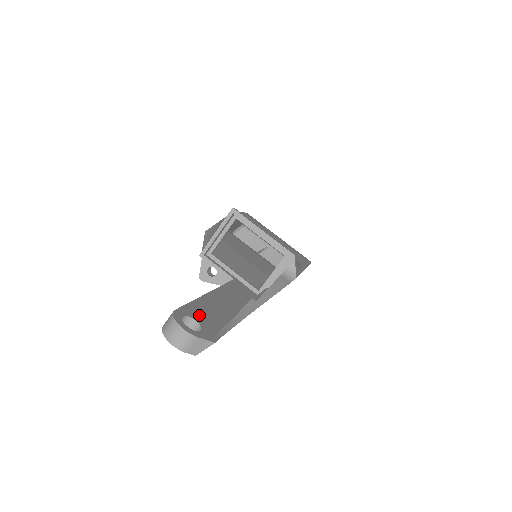
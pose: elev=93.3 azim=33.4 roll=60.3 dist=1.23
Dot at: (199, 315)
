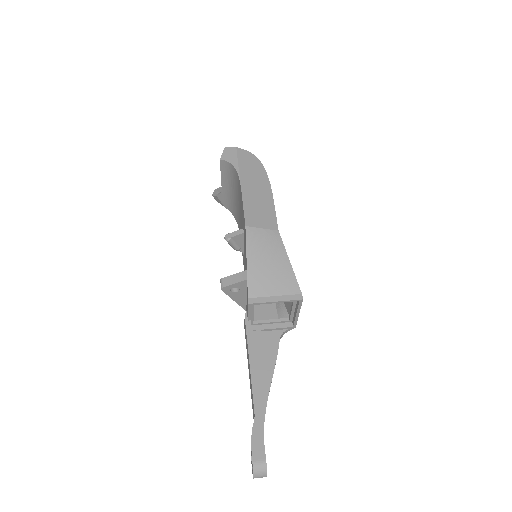
Dot at: occluded
